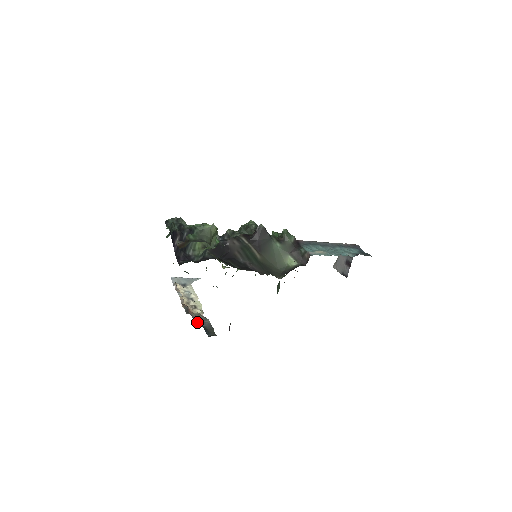
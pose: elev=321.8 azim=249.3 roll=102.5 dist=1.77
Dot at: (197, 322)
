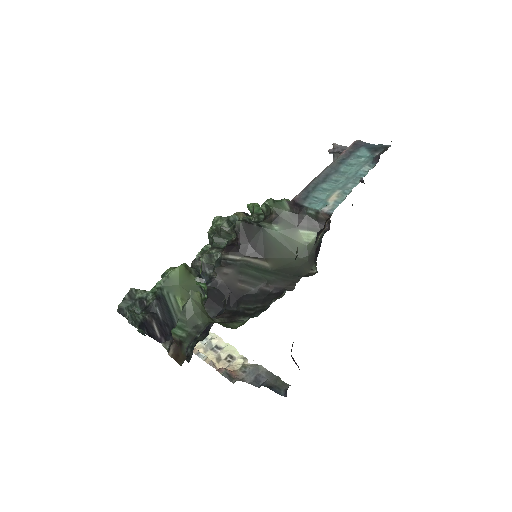
Dot at: (253, 383)
